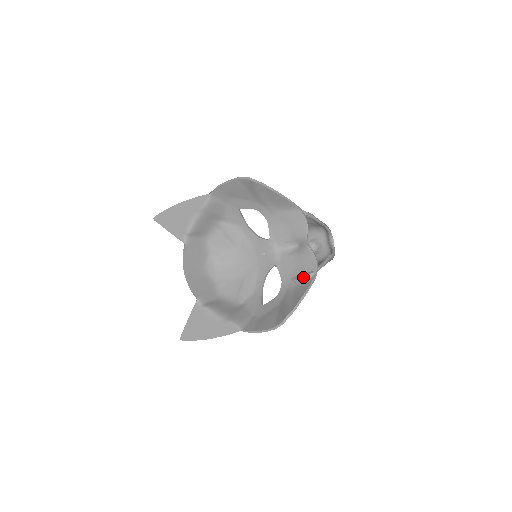
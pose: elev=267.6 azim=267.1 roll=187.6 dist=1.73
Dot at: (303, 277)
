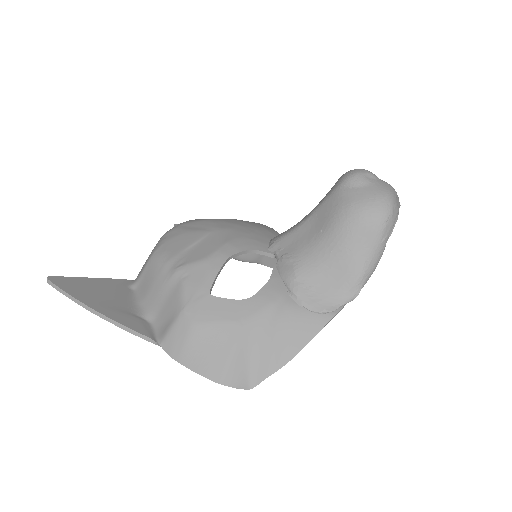
Dot at: occluded
